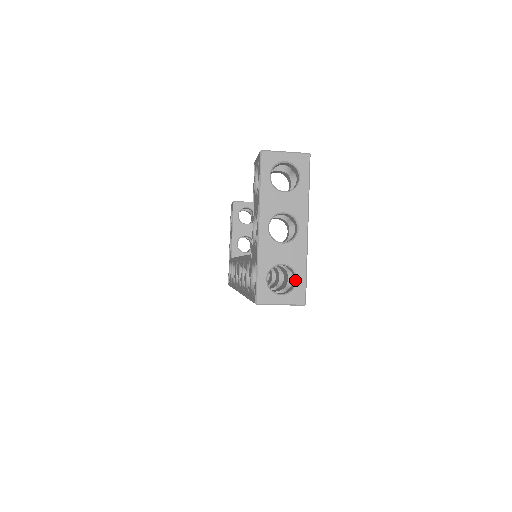
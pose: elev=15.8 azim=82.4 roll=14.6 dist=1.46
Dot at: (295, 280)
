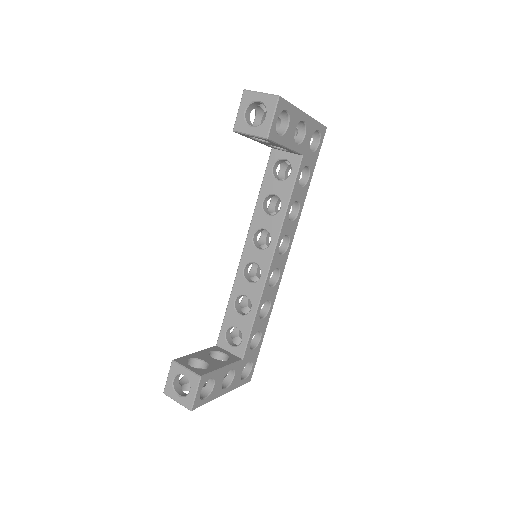
Dot at: occluded
